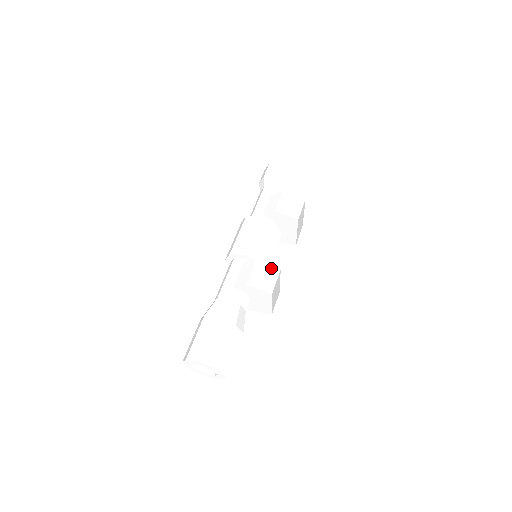
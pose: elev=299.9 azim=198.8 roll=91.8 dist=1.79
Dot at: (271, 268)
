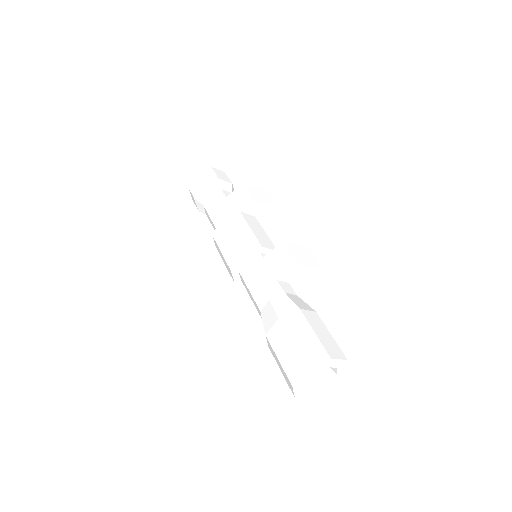
Dot at: (299, 246)
